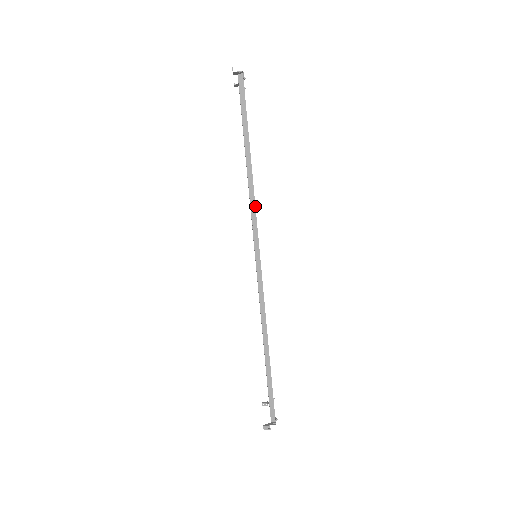
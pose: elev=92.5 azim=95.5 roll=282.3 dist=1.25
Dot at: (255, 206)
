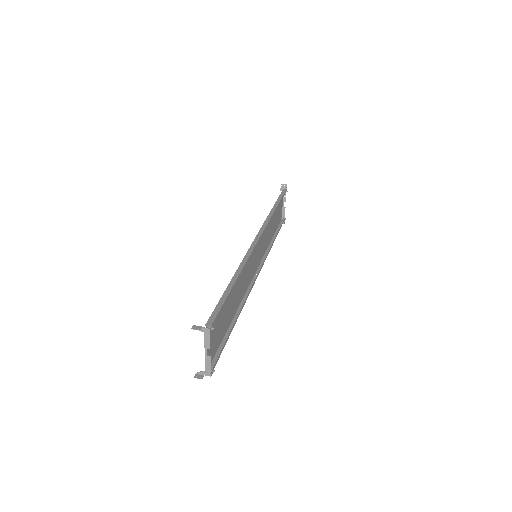
Dot at: (269, 220)
